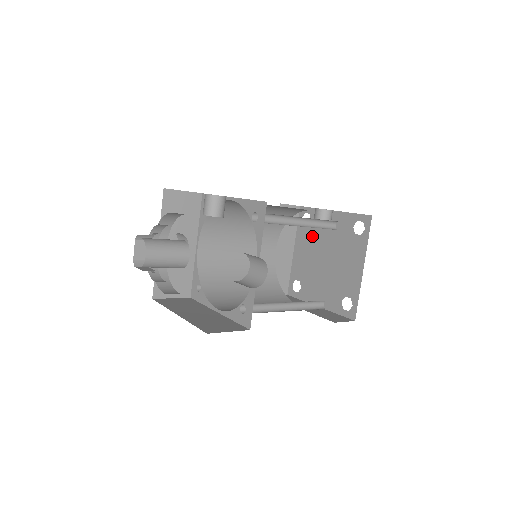
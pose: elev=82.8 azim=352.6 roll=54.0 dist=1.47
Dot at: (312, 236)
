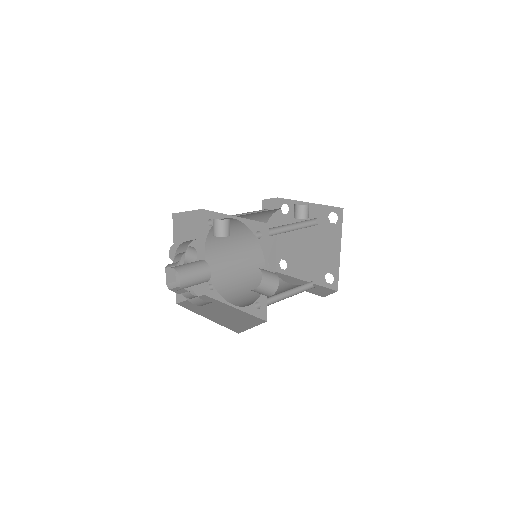
Dot at: occluded
